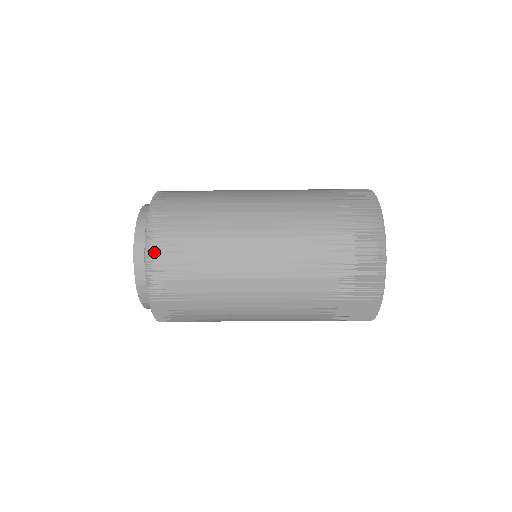
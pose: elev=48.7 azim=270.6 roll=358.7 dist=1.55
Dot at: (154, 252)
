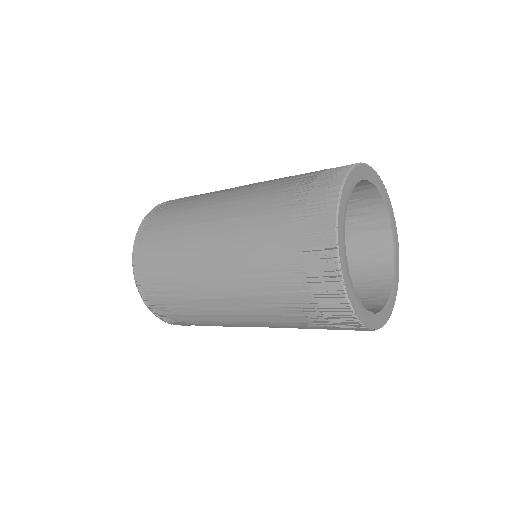
Dot at: (146, 296)
